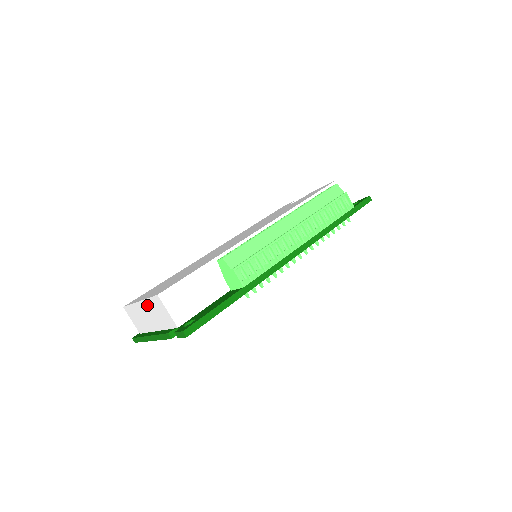
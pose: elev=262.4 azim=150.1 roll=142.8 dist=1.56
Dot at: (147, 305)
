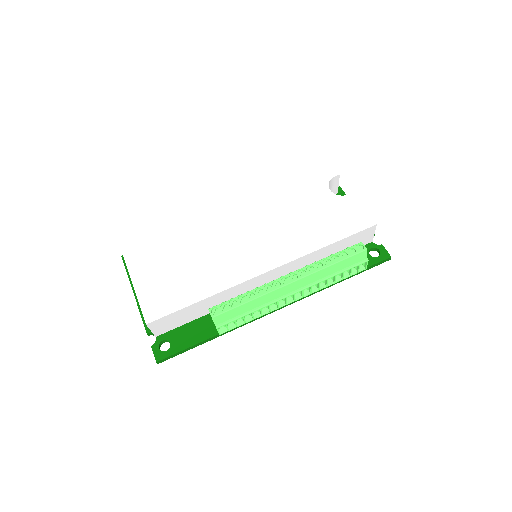
Dot at: occluded
